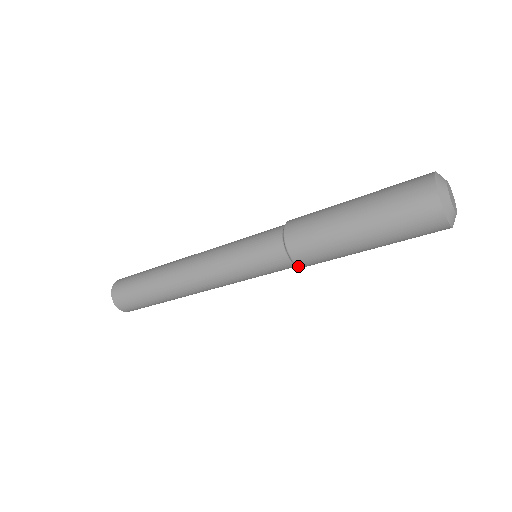
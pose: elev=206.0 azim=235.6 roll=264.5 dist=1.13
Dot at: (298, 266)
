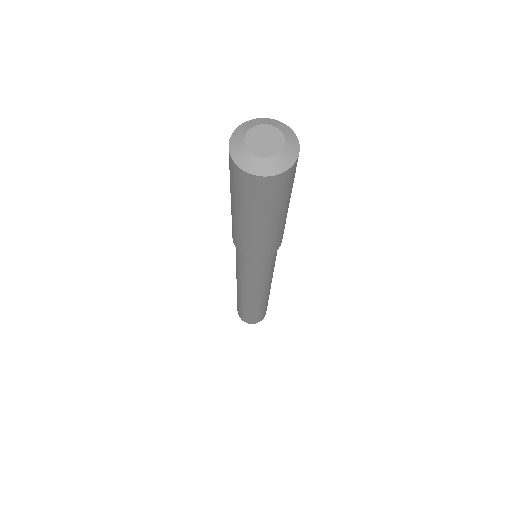
Dot at: (241, 253)
